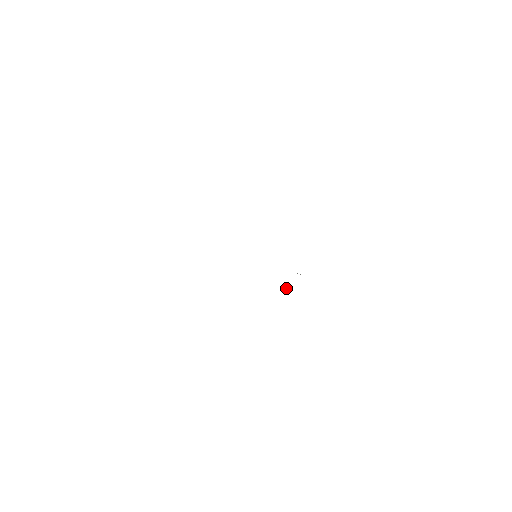
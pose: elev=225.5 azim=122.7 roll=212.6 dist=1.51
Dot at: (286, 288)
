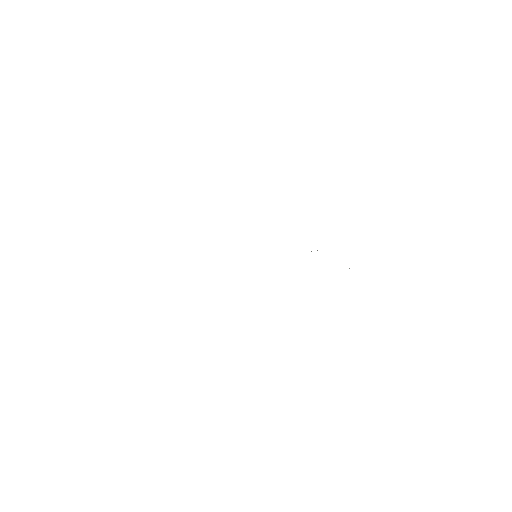
Dot at: occluded
